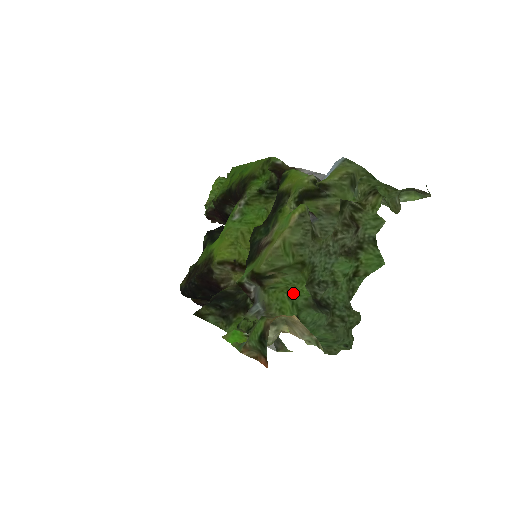
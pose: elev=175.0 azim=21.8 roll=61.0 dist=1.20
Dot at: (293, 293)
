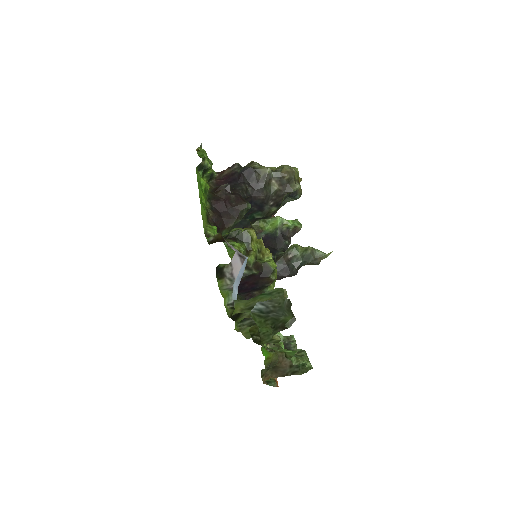
Dot at: occluded
